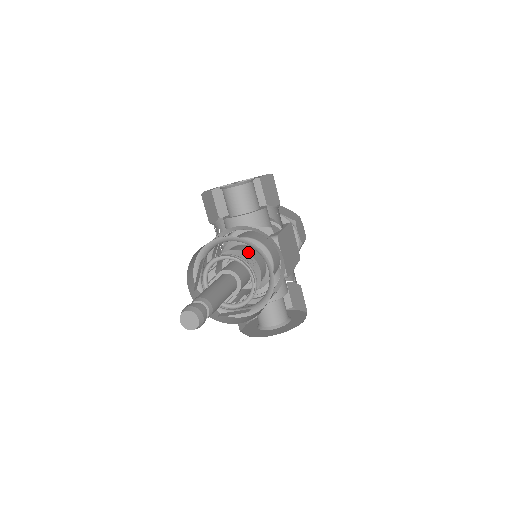
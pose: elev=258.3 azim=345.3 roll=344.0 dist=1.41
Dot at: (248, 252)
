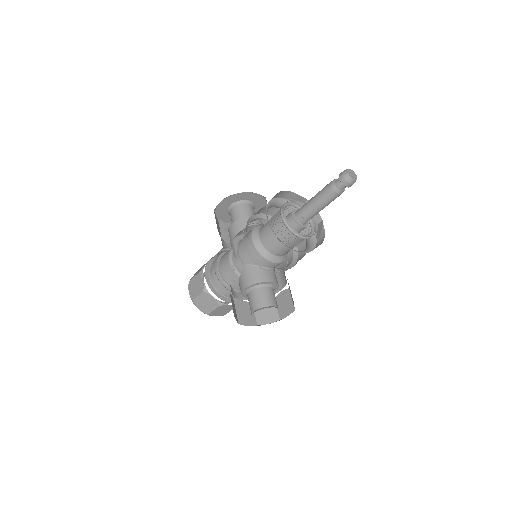
Dot at: occluded
